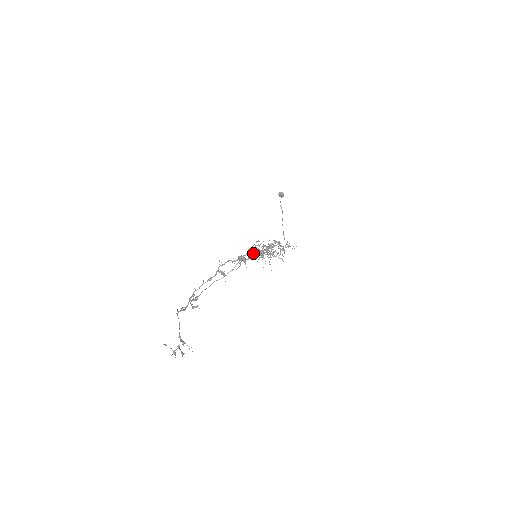
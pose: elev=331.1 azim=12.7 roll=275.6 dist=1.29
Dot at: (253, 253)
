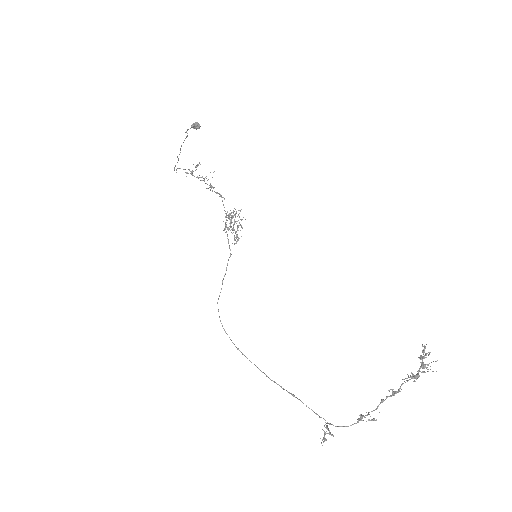
Dot at: (423, 366)
